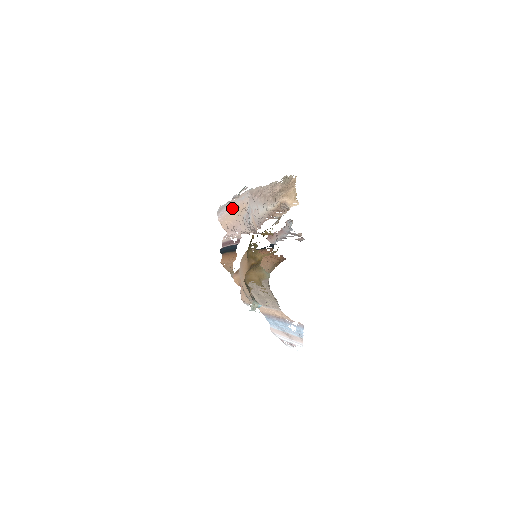
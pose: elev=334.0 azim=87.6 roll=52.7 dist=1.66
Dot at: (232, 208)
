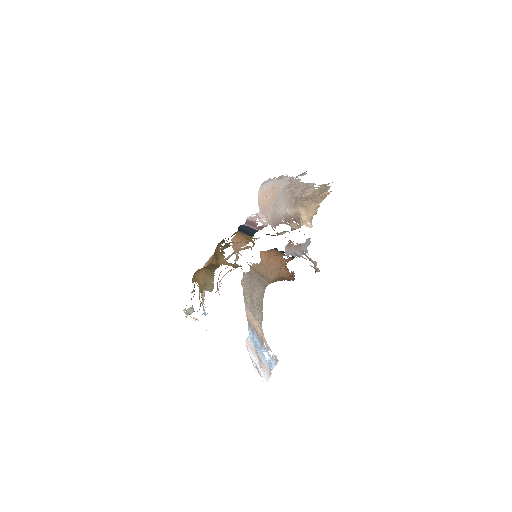
Dot at: (271, 187)
